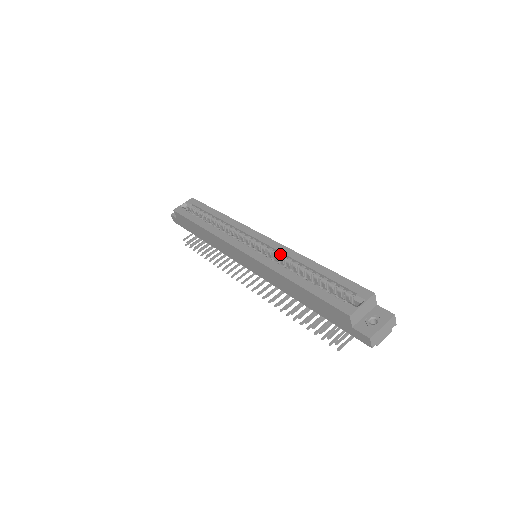
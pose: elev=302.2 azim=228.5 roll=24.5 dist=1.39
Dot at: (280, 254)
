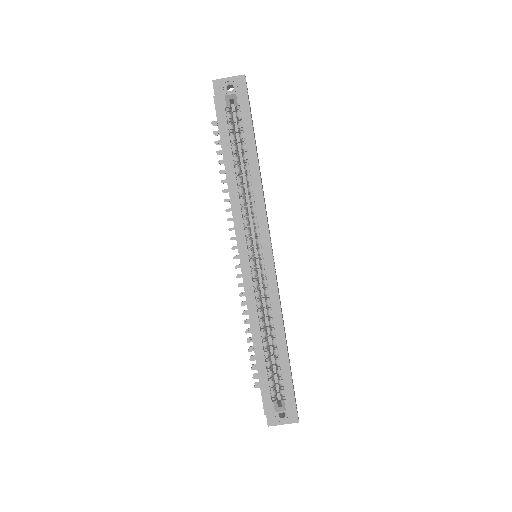
Dot at: (269, 295)
